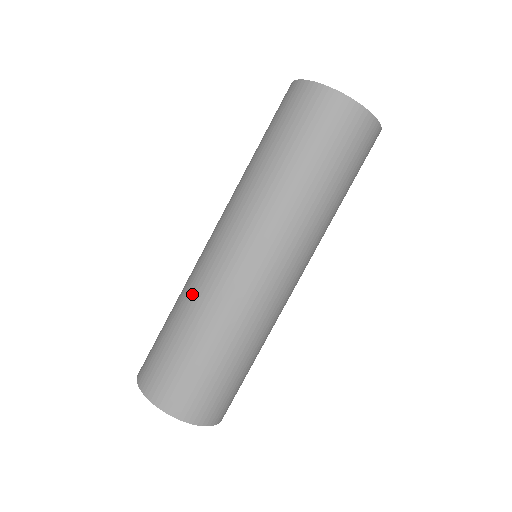
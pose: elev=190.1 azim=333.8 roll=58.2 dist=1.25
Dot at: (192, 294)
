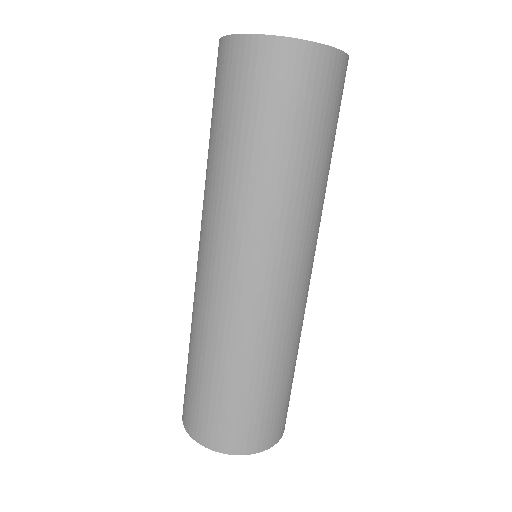
Dot at: (192, 313)
